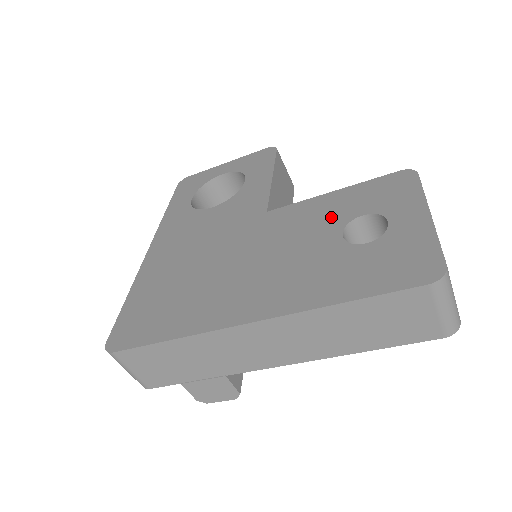
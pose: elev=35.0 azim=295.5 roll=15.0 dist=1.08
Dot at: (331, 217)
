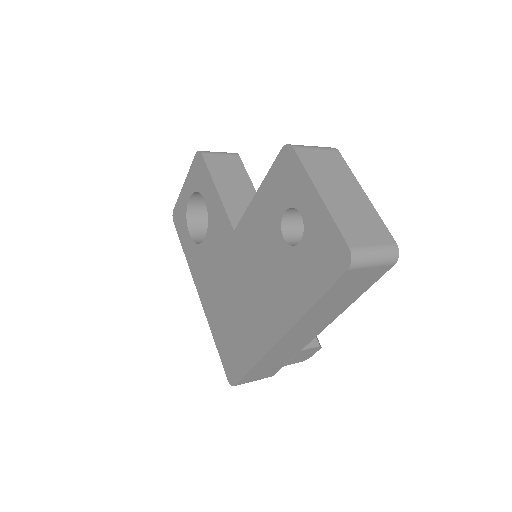
Dot at: (269, 222)
